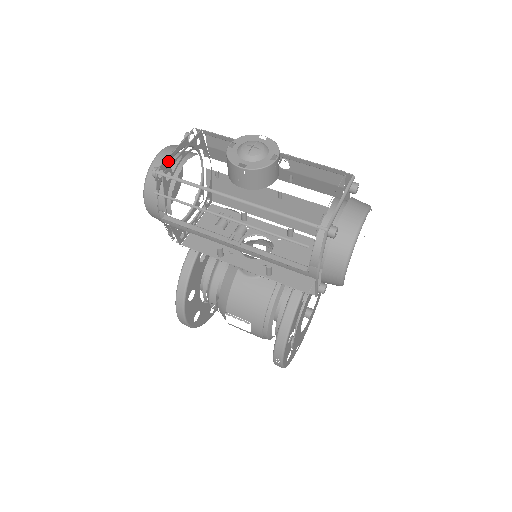
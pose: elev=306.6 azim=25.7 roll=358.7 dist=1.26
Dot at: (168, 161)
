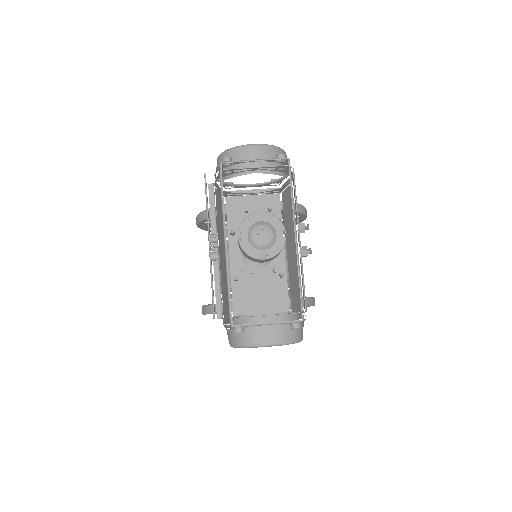
Dot at: (242, 161)
